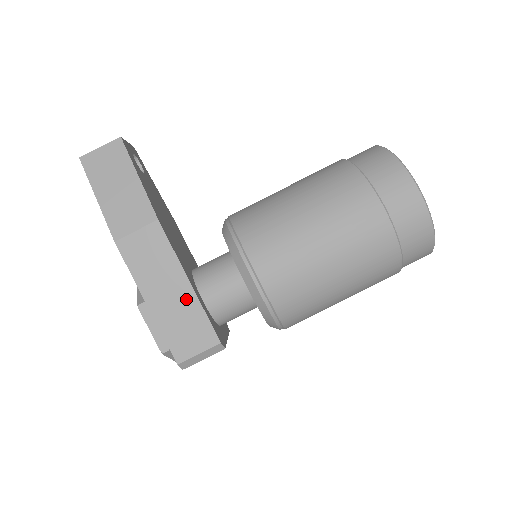
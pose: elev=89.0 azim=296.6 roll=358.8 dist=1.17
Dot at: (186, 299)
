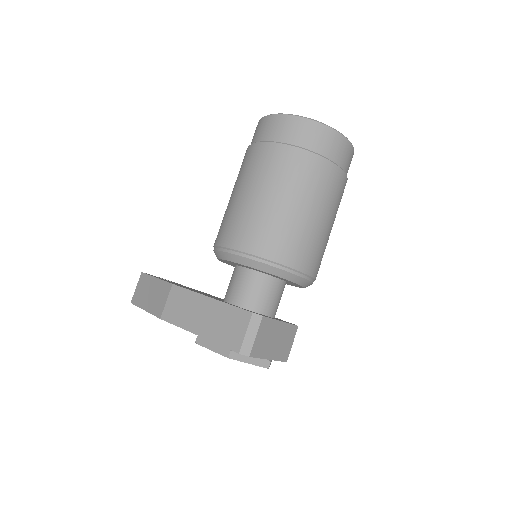
Dot at: (215, 309)
